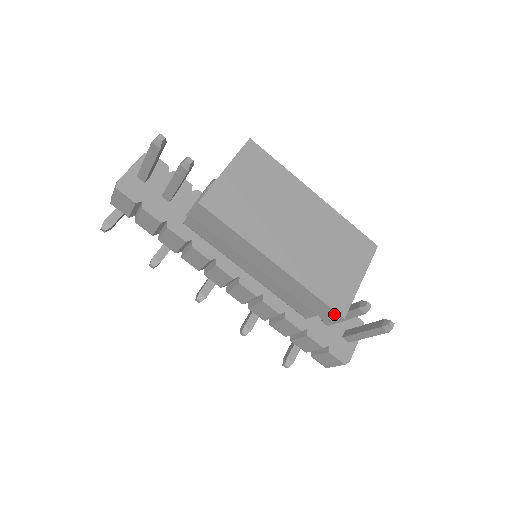
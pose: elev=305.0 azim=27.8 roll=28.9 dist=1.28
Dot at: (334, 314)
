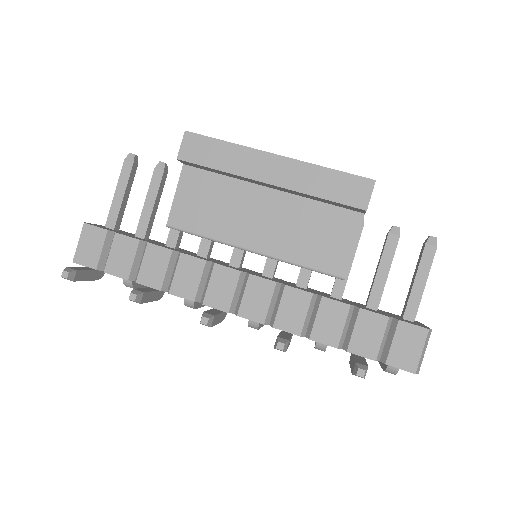
Dot at: (363, 183)
